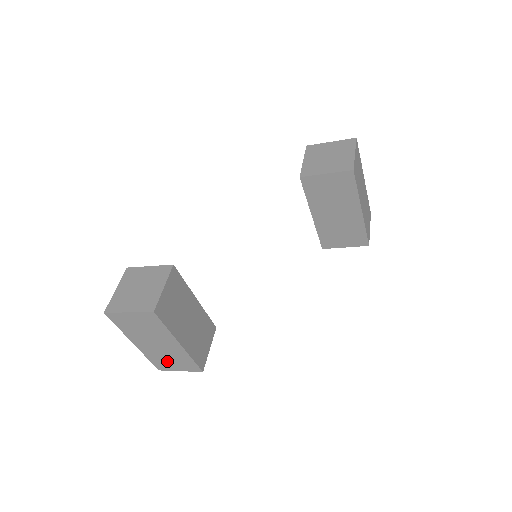
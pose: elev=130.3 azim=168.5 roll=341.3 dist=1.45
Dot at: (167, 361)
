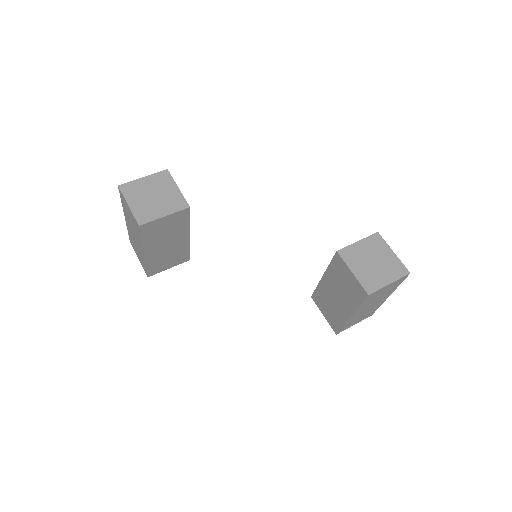
Dot at: (135, 247)
